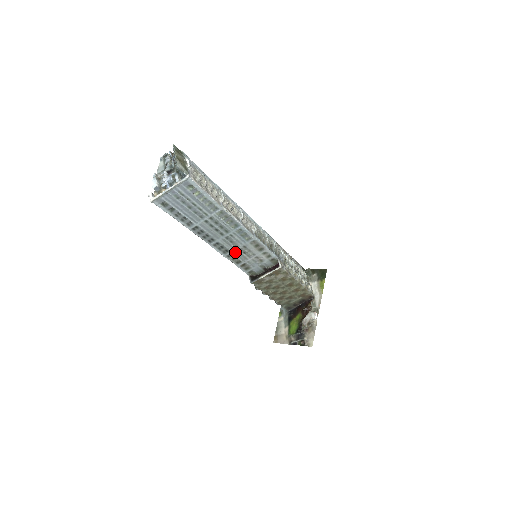
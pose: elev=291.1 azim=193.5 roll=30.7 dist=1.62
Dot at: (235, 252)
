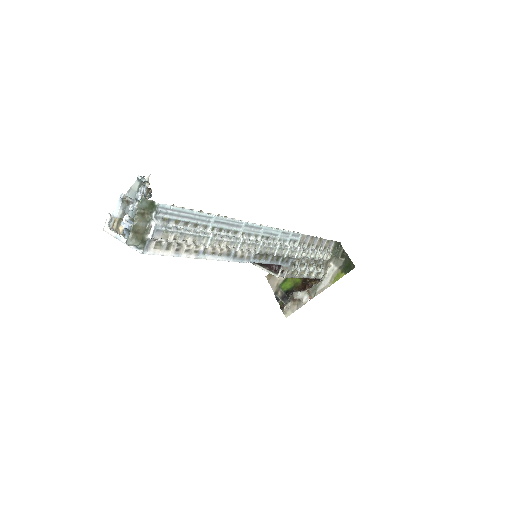
Dot at: occluded
